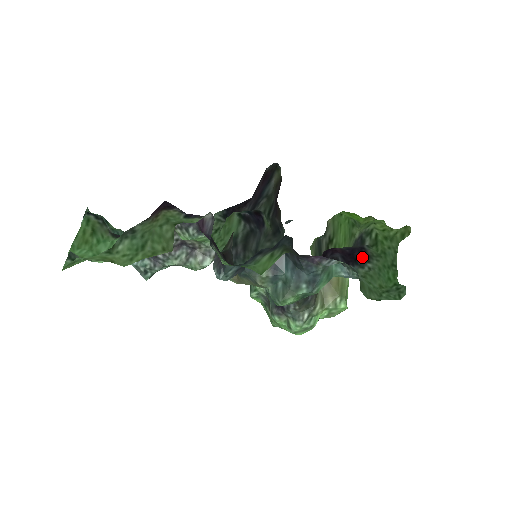
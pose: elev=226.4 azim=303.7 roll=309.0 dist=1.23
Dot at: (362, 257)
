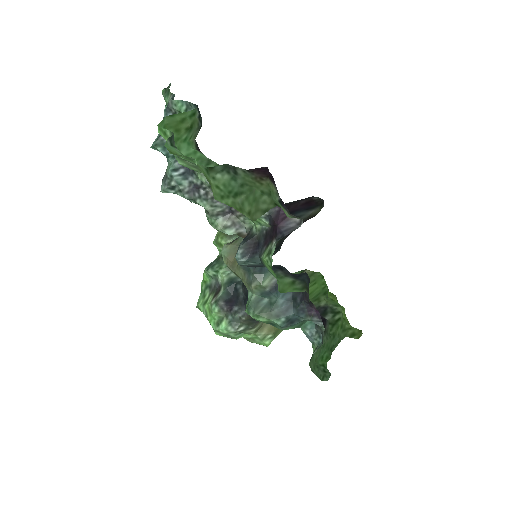
Dot at: occluded
